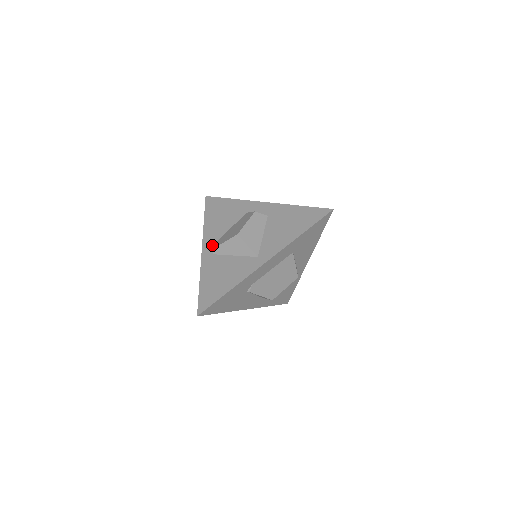
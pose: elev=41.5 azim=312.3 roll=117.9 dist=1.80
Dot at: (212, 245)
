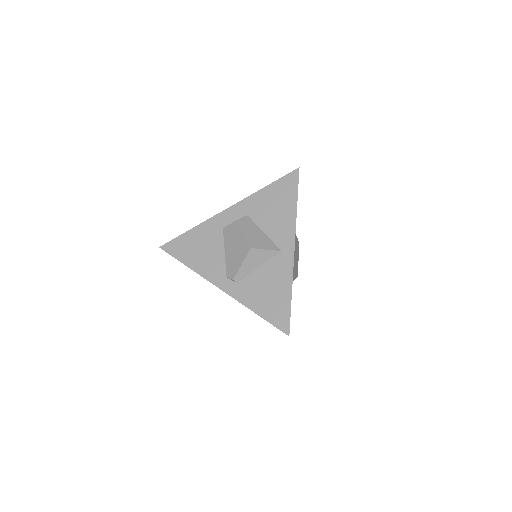
Dot at: (225, 278)
